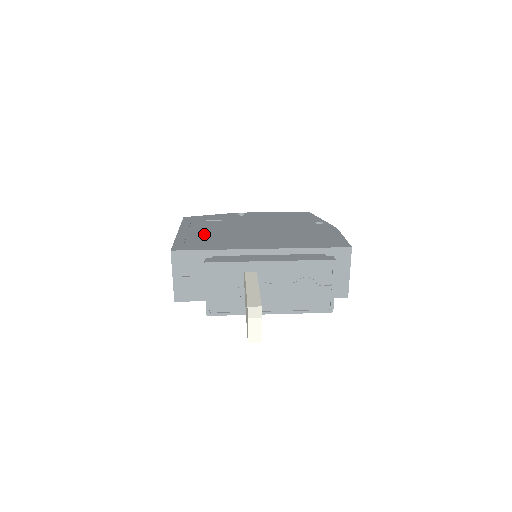
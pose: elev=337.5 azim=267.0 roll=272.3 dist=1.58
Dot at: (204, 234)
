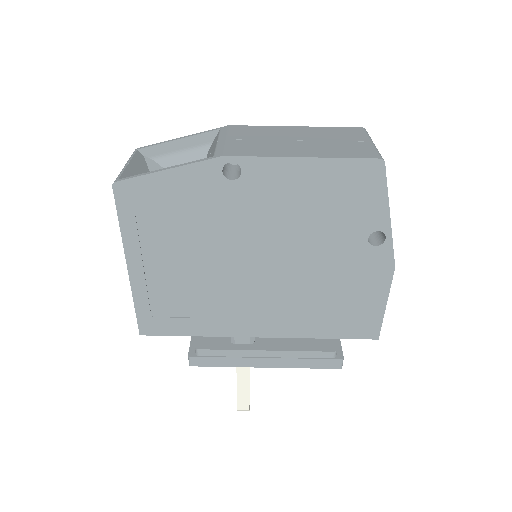
Dot at: (172, 281)
